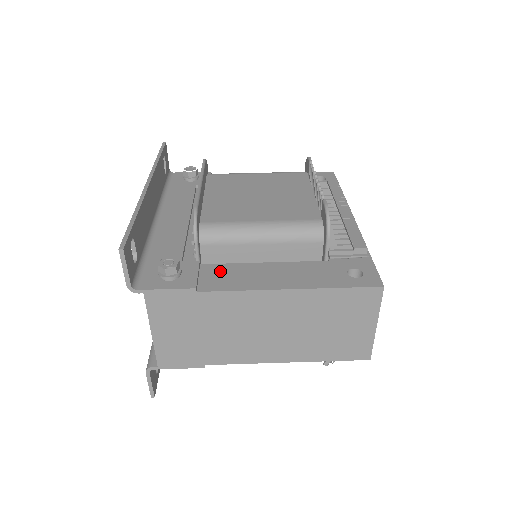
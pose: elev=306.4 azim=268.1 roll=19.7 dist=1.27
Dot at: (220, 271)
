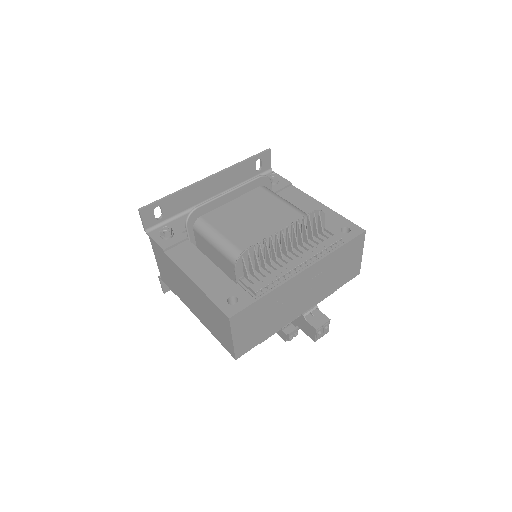
Dot at: (188, 249)
